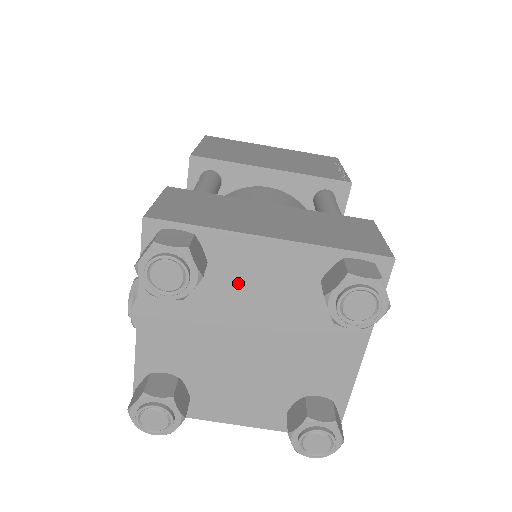
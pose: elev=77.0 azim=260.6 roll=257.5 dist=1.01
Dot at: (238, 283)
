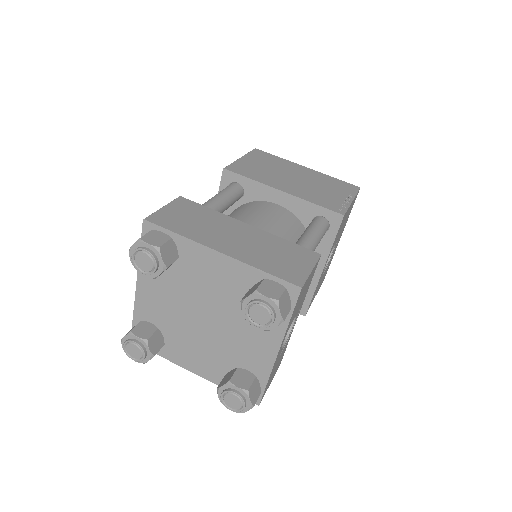
Dot at: (198, 277)
